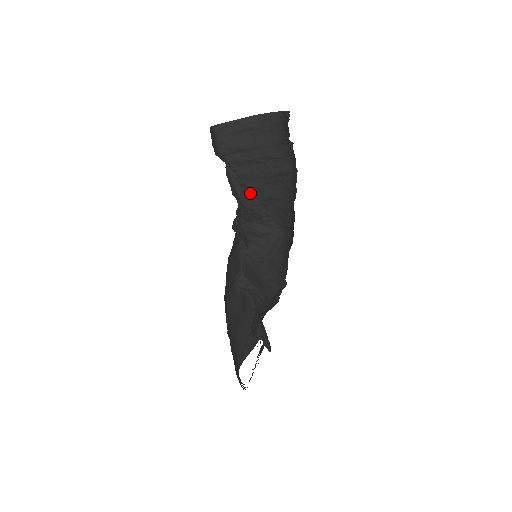
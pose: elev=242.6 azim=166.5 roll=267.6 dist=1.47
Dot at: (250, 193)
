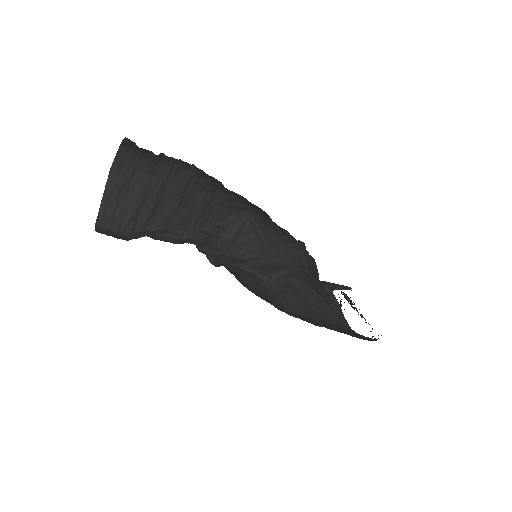
Dot at: (187, 225)
